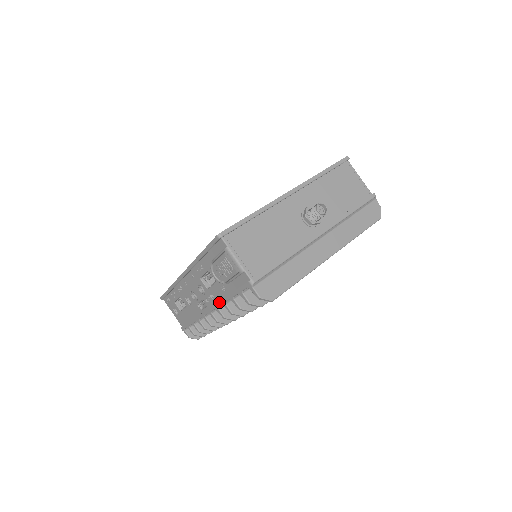
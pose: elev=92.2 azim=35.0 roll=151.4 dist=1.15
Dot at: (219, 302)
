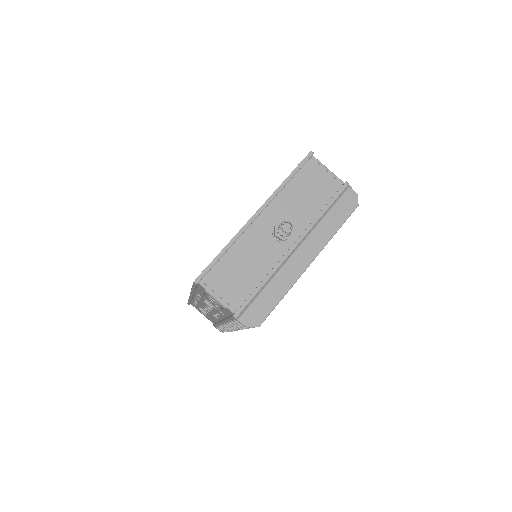
Dot at: (224, 320)
